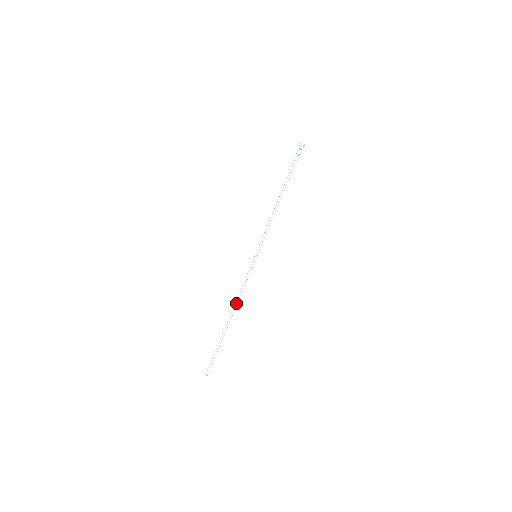
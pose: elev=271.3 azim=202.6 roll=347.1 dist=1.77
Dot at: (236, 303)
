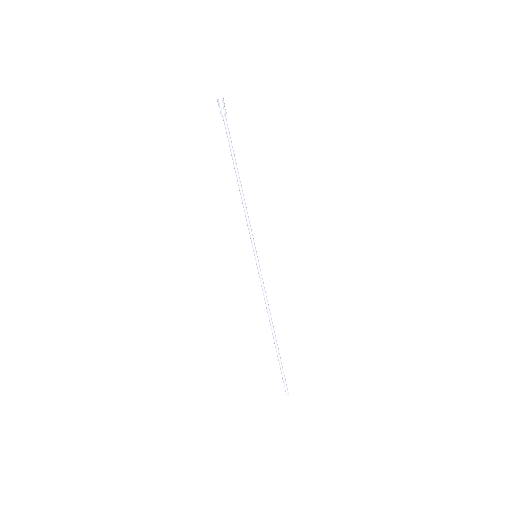
Dot at: (269, 314)
